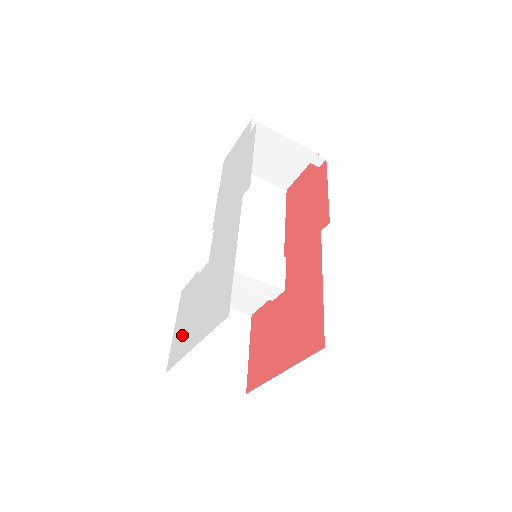
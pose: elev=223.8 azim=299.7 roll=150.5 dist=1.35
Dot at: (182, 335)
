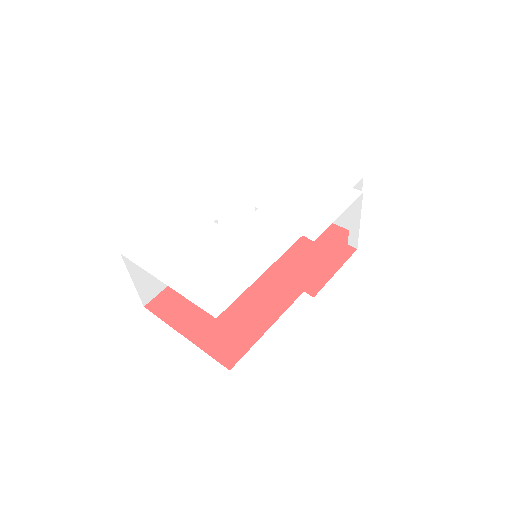
Dot at: (160, 250)
